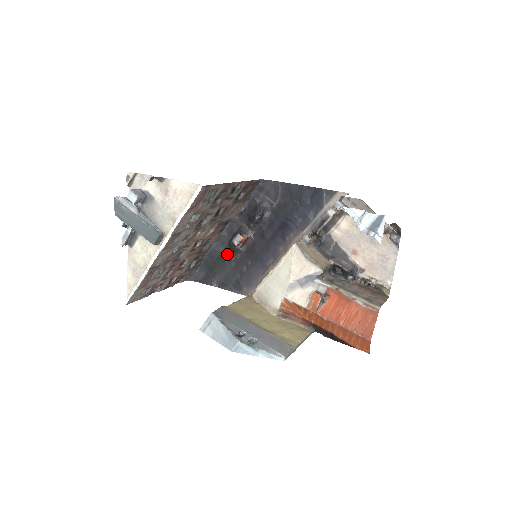
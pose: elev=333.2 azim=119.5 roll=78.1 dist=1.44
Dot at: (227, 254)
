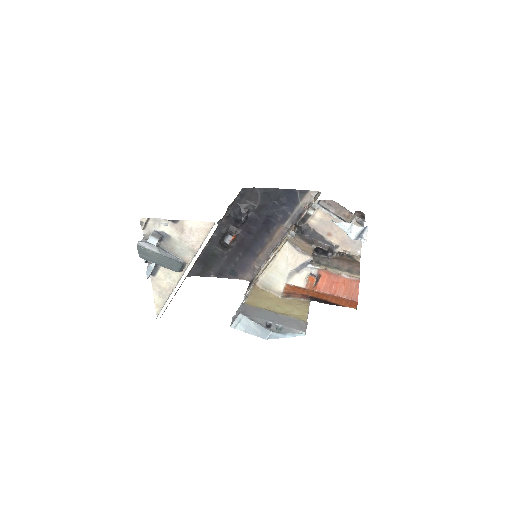
Dot at: (219, 250)
